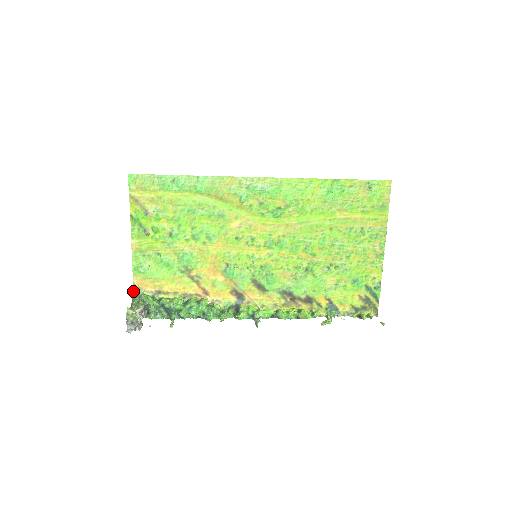
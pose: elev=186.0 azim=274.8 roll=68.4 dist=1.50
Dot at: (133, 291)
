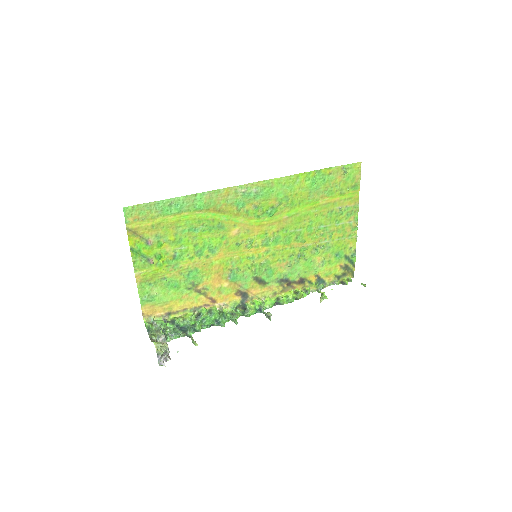
Dot at: occluded
